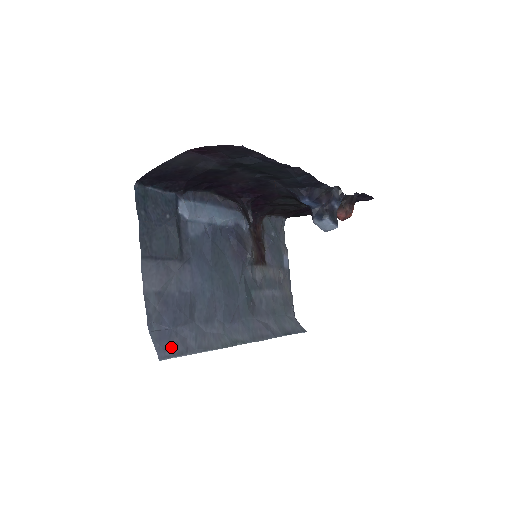
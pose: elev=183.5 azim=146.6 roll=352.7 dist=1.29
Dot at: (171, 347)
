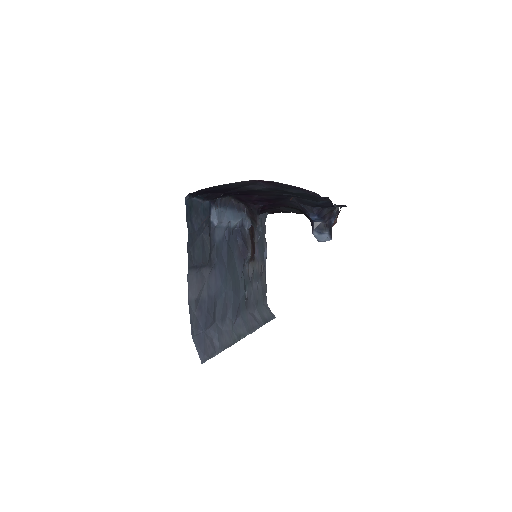
Dot at: (206, 350)
